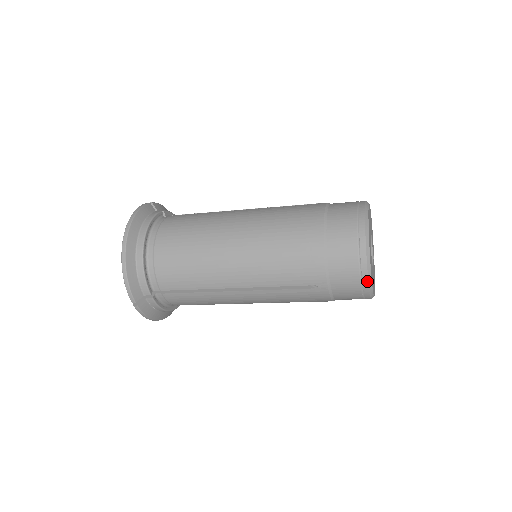
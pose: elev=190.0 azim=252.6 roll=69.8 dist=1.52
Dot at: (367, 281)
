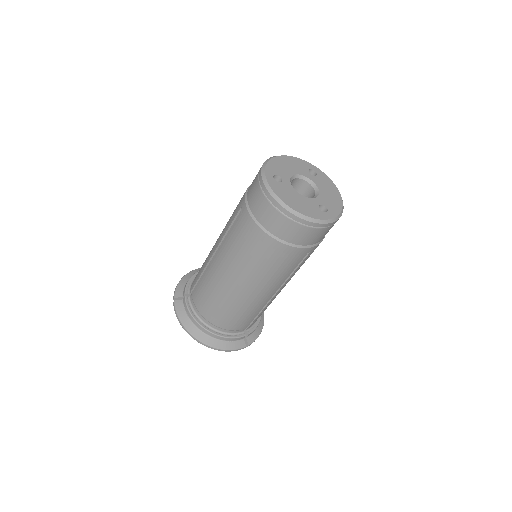
Dot at: (261, 175)
